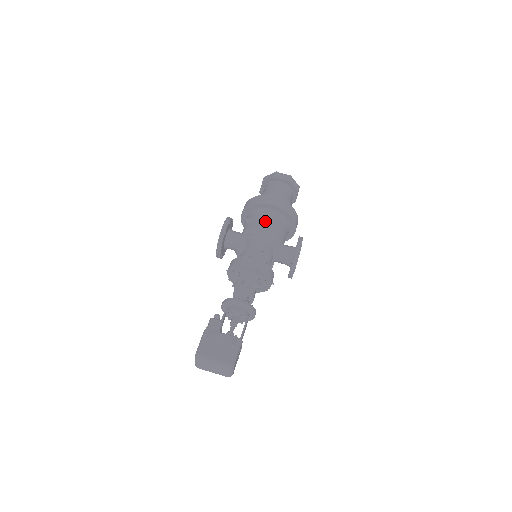
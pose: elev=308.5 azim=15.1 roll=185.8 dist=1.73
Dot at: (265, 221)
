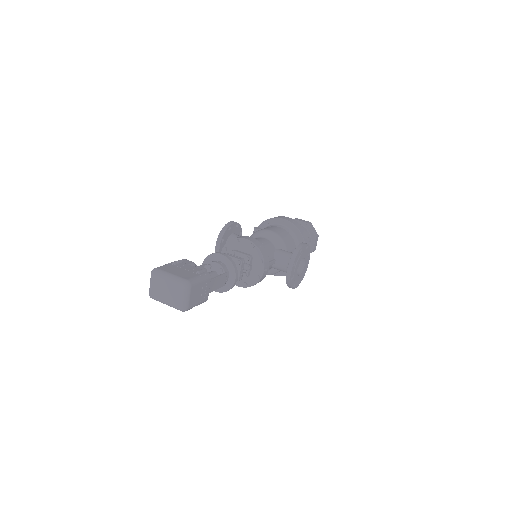
Dot at: (273, 228)
